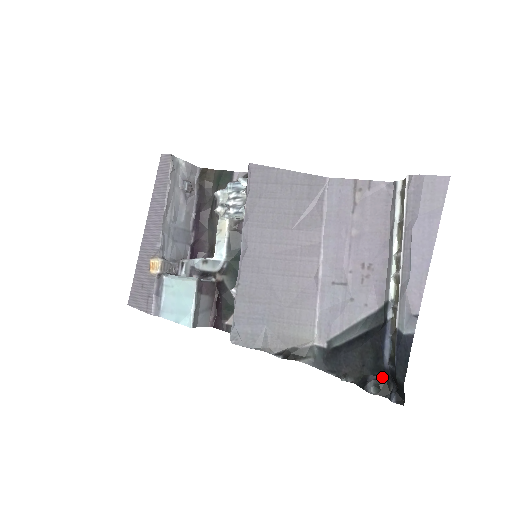
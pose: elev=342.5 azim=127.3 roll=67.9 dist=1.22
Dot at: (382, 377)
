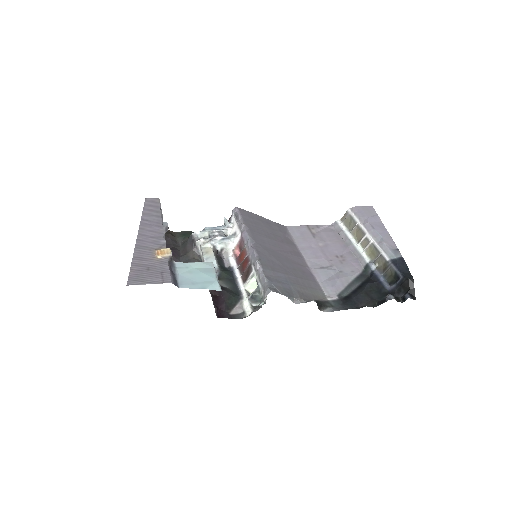
Dot at: occluded
